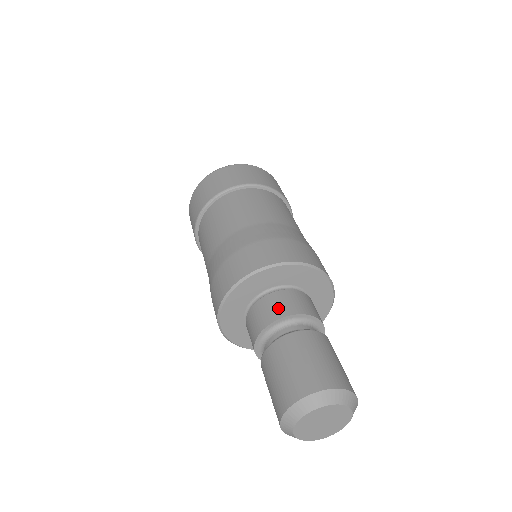
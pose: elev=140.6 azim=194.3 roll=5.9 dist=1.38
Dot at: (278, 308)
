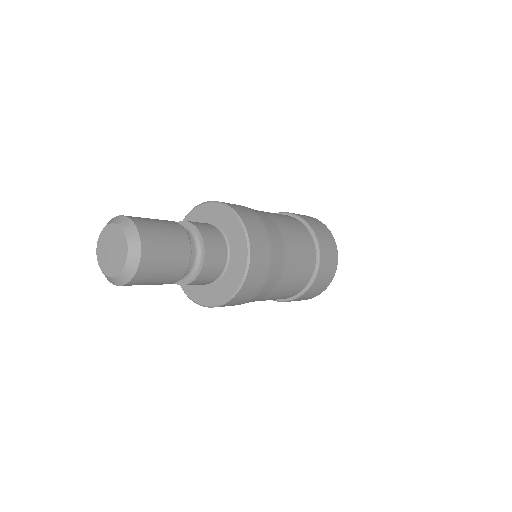
Dot at: occluded
